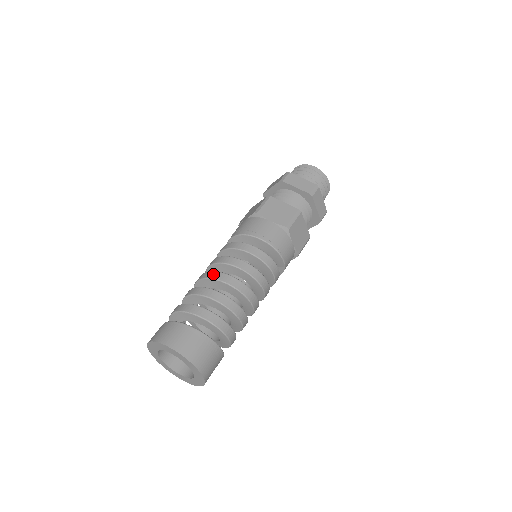
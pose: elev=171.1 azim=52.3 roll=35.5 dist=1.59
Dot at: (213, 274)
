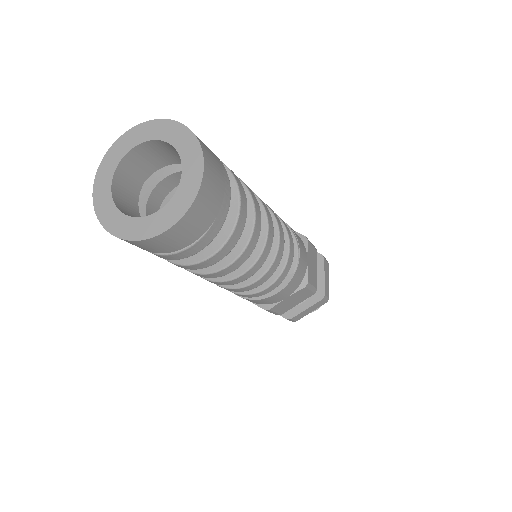
Dot at: occluded
